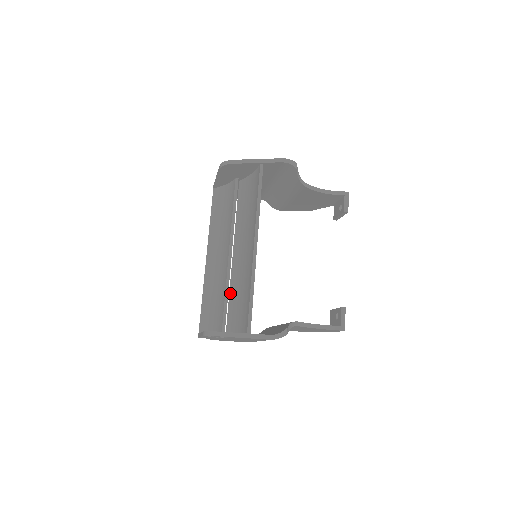
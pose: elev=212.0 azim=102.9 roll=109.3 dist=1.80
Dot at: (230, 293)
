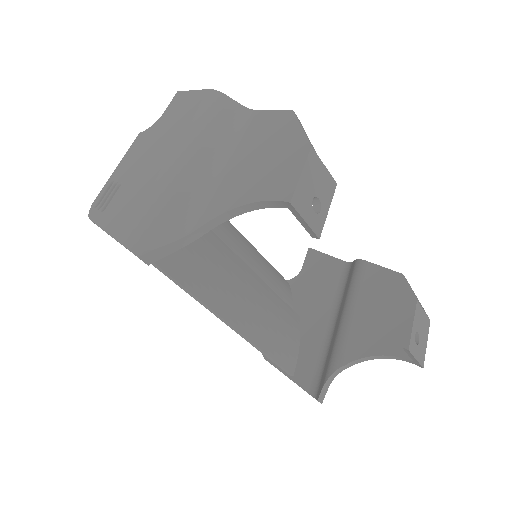
Dot at: occluded
